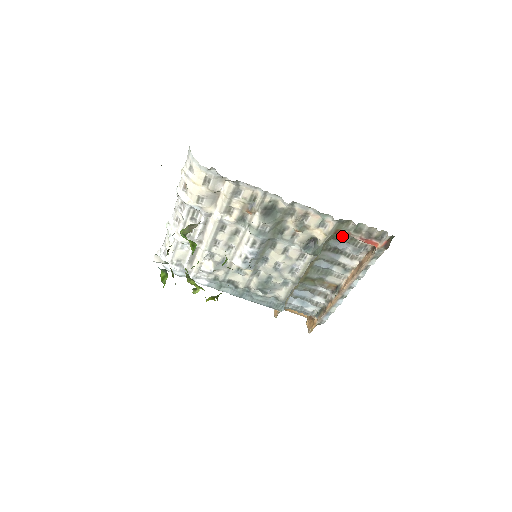
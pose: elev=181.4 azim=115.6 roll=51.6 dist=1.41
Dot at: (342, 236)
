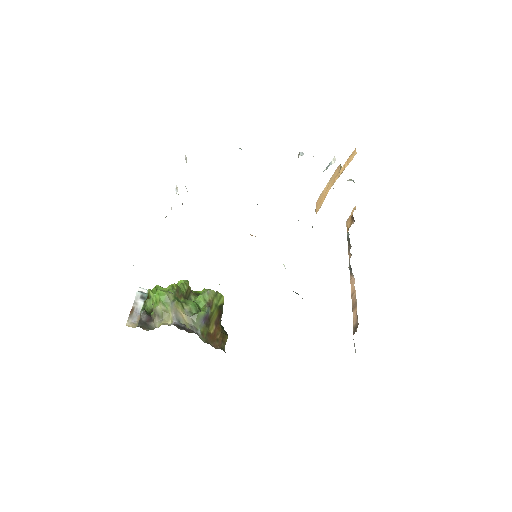
Dot at: occluded
